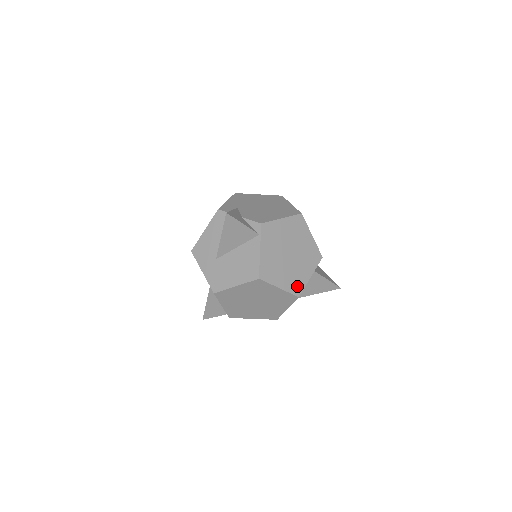
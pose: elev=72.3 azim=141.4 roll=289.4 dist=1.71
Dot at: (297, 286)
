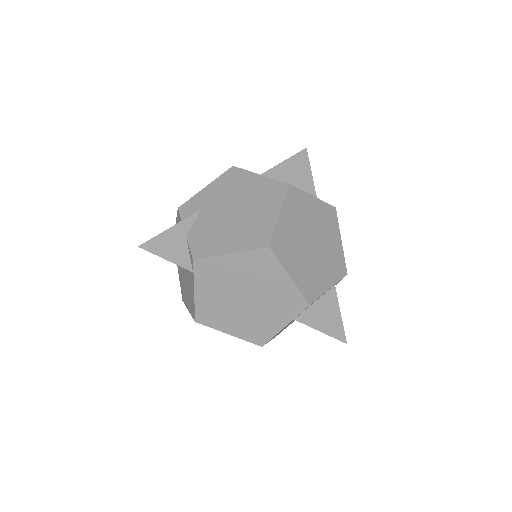
Dot at: (259, 335)
